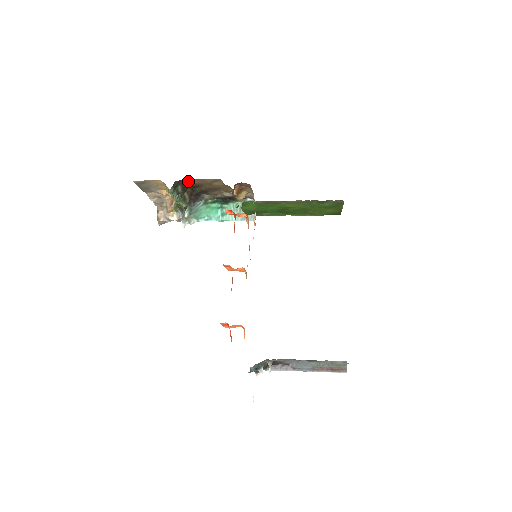
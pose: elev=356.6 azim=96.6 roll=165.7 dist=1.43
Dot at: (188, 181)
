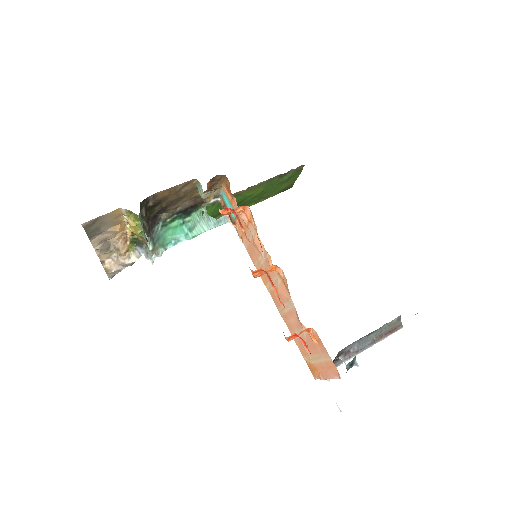
Dot at: (153, 198)
